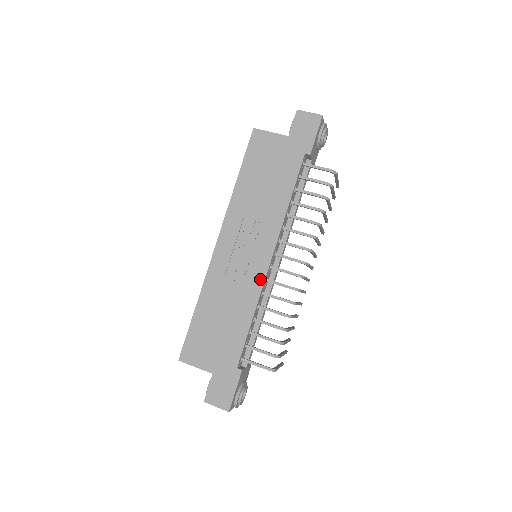
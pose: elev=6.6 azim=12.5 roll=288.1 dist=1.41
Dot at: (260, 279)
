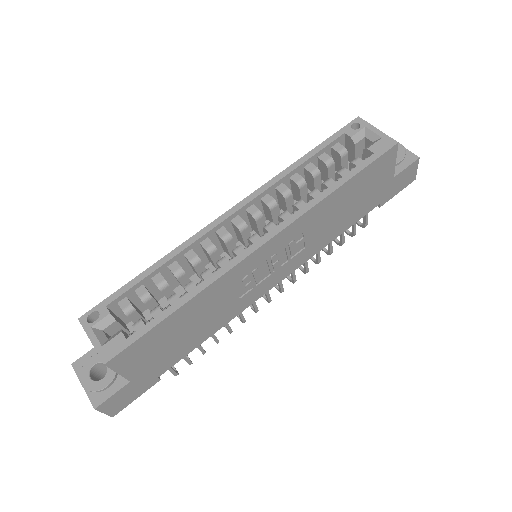
Dot at: (253, 300)
